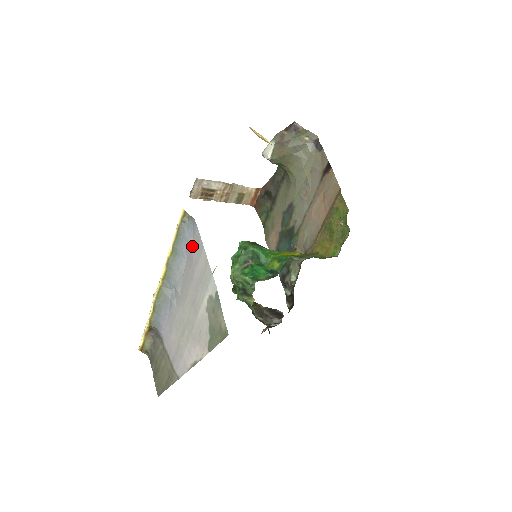
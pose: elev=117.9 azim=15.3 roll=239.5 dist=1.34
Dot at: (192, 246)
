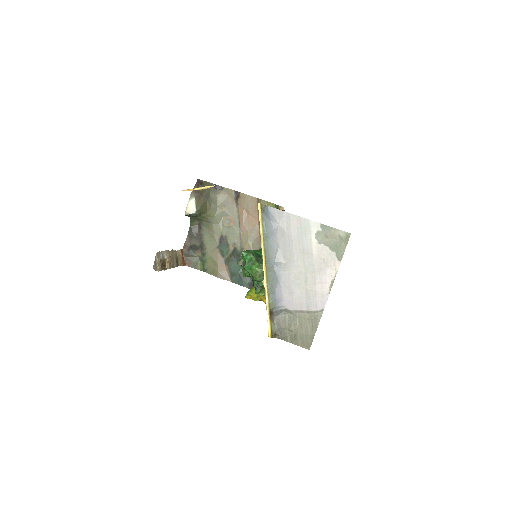
Dot at: (278, 222)
